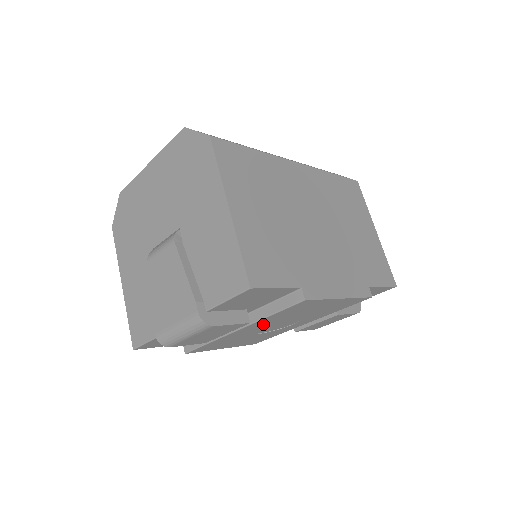
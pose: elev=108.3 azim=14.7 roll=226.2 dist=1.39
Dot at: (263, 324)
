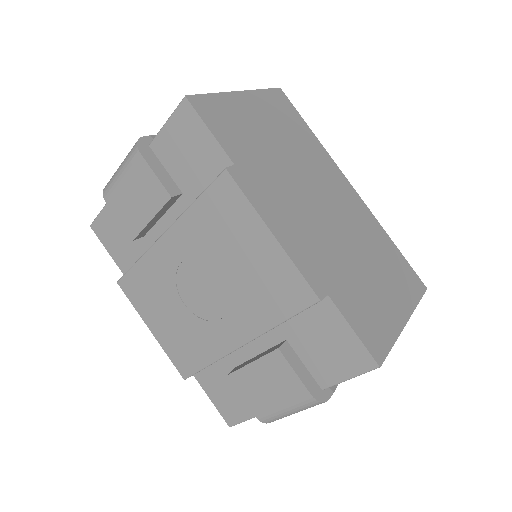
Dot at: (188, 246)
